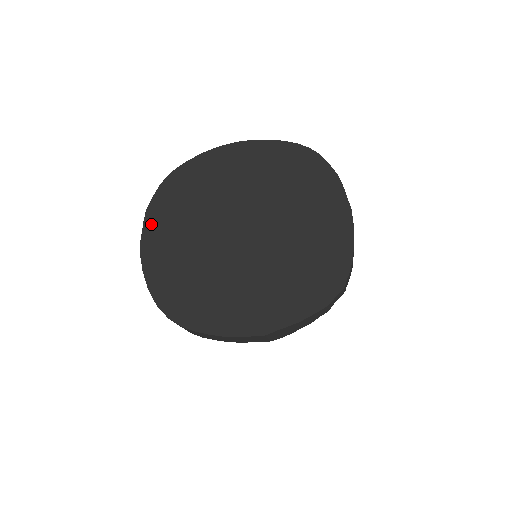
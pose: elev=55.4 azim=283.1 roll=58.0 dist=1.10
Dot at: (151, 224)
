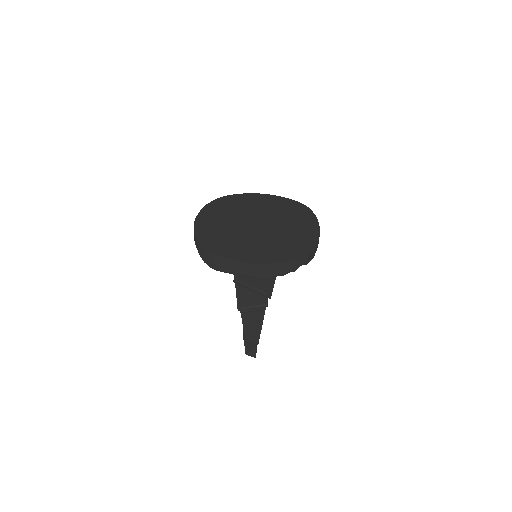
Dot at: (205, 212)
